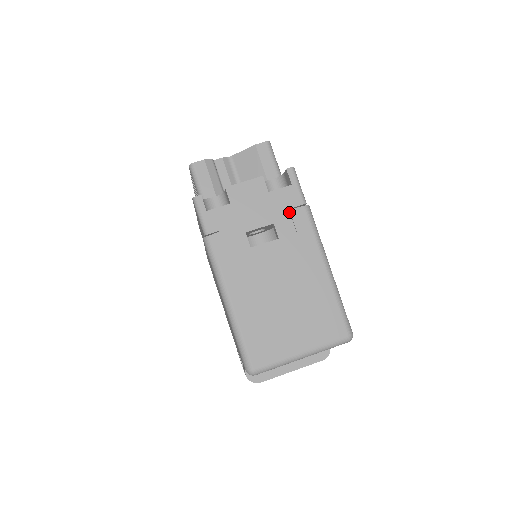
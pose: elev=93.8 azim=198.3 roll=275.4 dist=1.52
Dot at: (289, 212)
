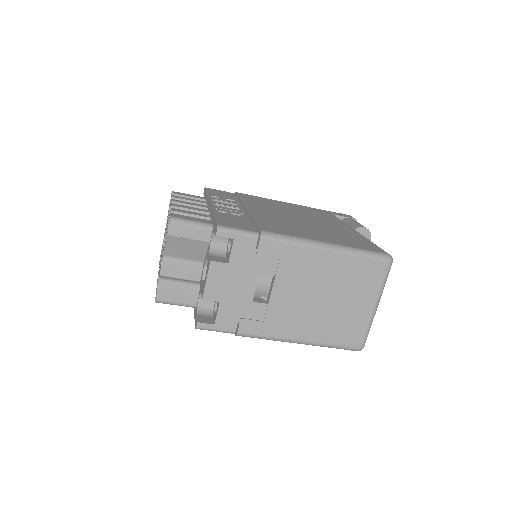
Dot at: (257, 255)
